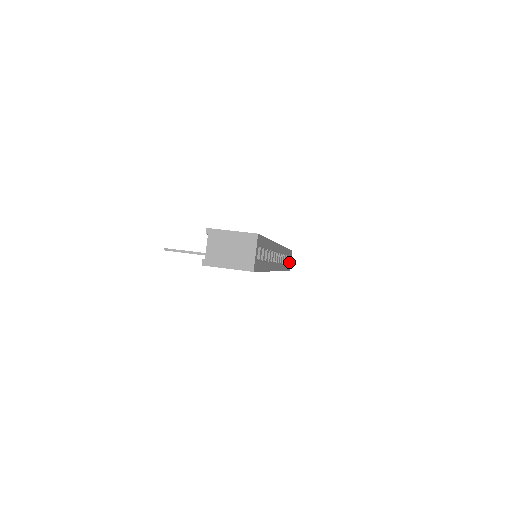
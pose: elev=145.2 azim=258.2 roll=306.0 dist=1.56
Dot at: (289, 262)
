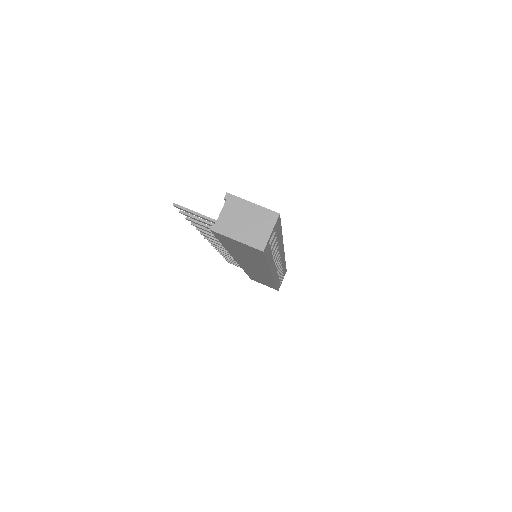
Dot at: (281, 281)
